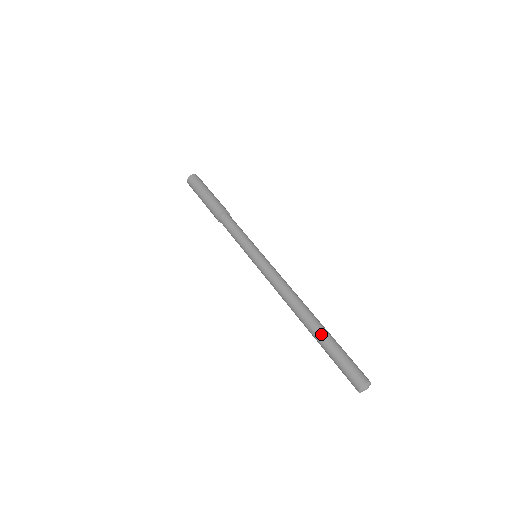
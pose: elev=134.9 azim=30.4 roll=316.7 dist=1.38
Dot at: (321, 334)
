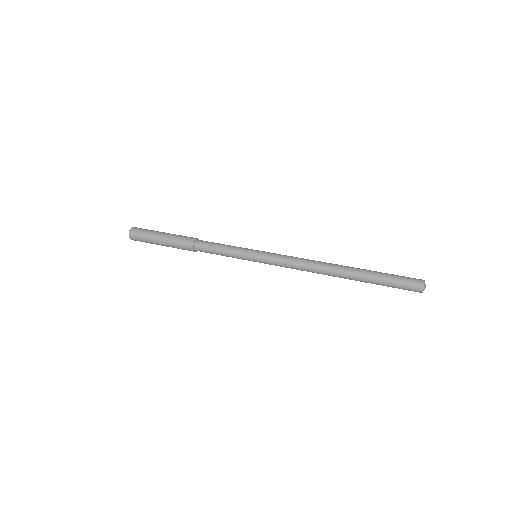
Dot at: occluded
